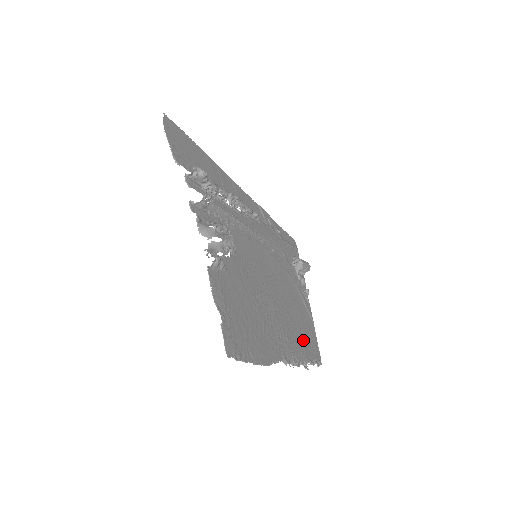
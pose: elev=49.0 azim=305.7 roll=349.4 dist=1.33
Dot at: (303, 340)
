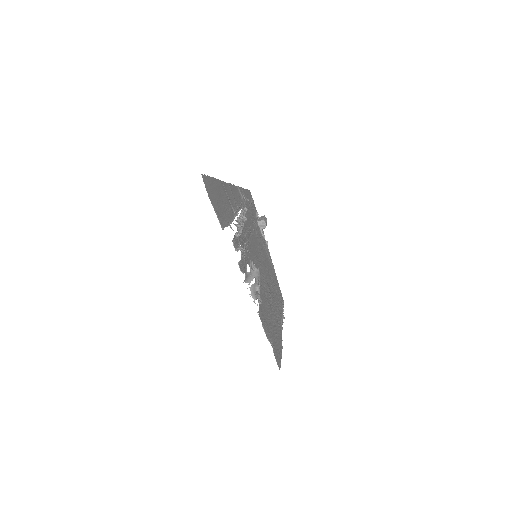
Dot at: (278, 296)
